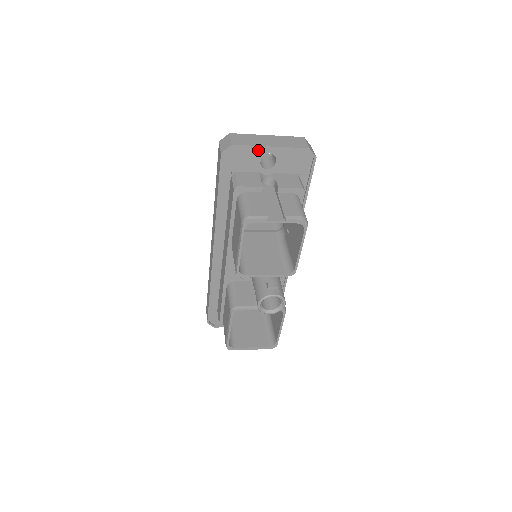
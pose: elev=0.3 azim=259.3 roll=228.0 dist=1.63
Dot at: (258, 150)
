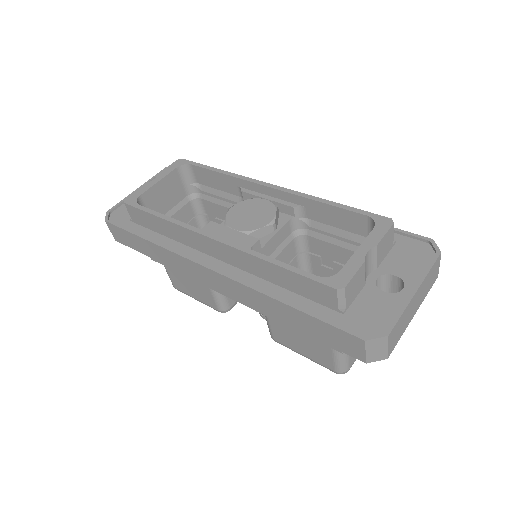
Dot at: occluded
